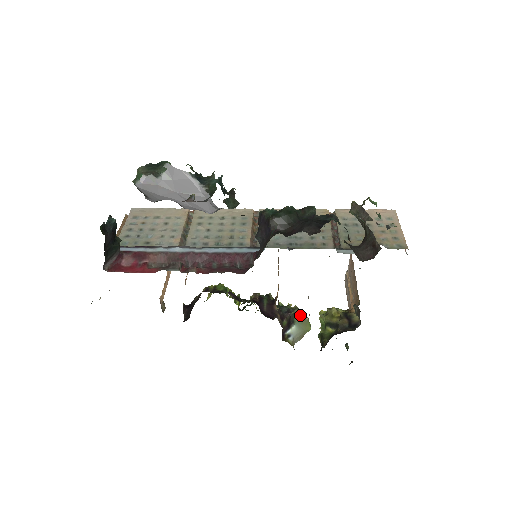
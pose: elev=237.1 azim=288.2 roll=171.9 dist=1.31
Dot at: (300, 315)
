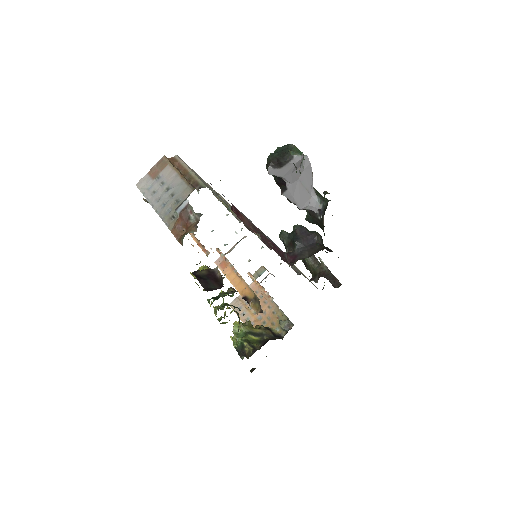
Dot at: occluded
